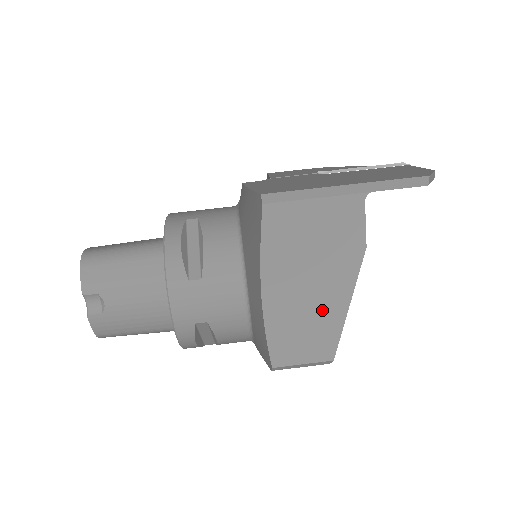
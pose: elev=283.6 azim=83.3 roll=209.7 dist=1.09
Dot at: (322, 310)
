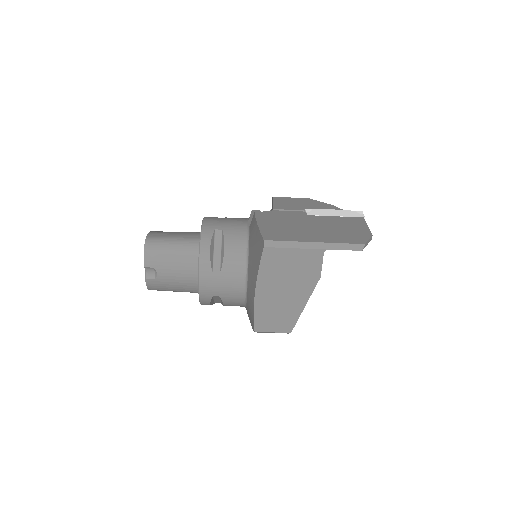
Dot at: (289, 306)
